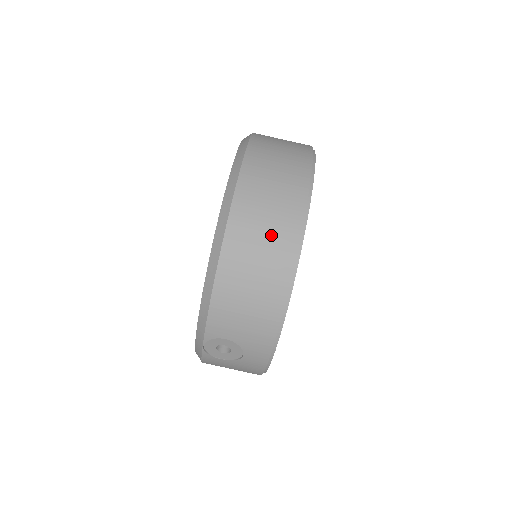
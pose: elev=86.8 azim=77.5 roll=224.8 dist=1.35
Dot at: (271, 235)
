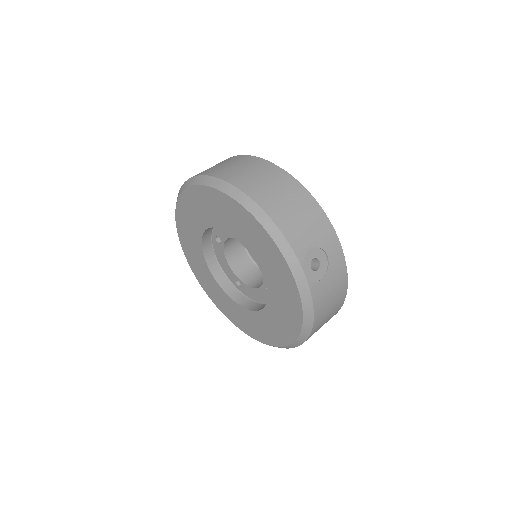
Dot at: (261, 173)
